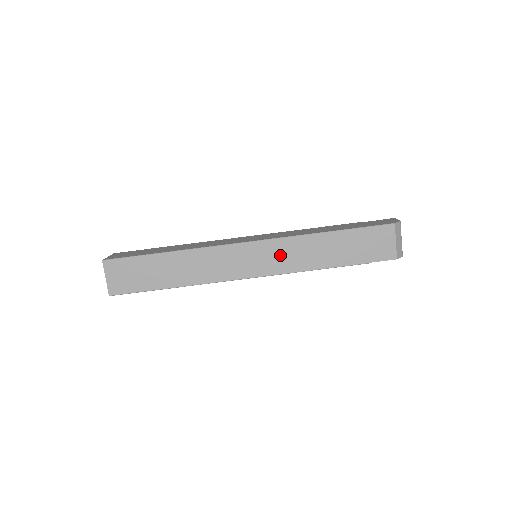
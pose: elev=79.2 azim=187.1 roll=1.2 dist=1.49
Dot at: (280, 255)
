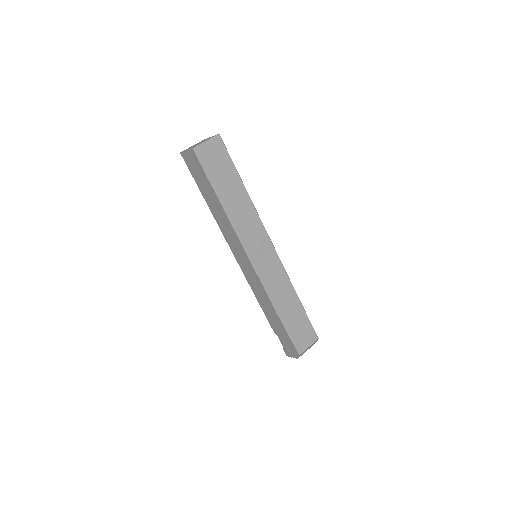
Dot at: (273, 273)
